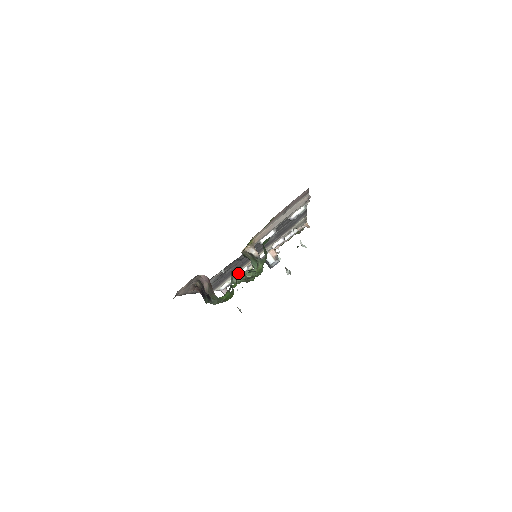
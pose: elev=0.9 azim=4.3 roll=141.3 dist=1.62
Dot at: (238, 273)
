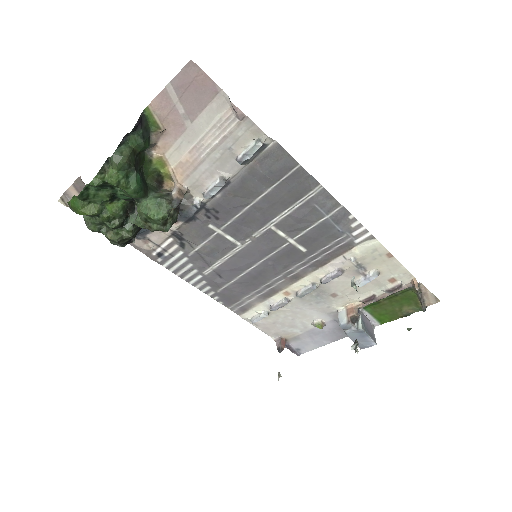
Dot at: occluded
